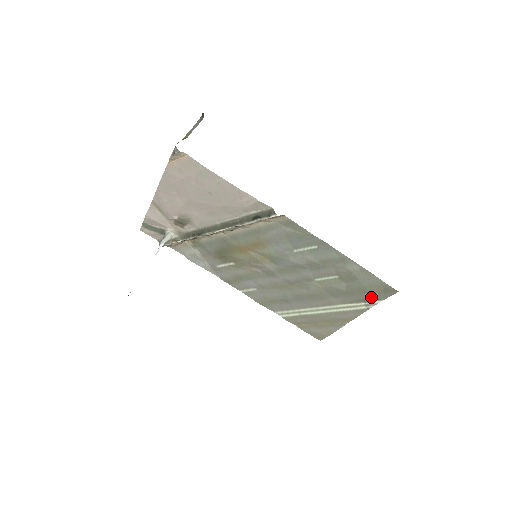
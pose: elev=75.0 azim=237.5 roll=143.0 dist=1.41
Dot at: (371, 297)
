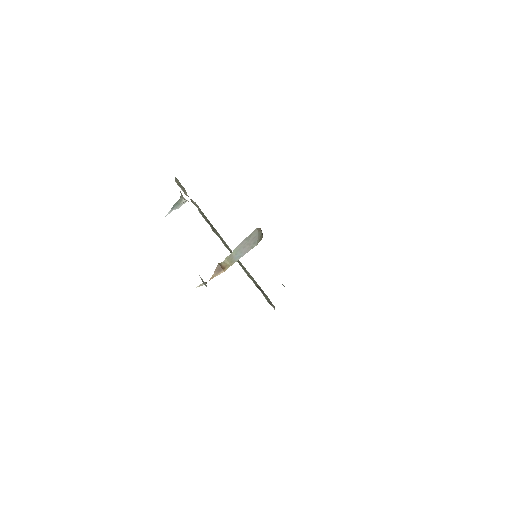
Dot at: occluded
